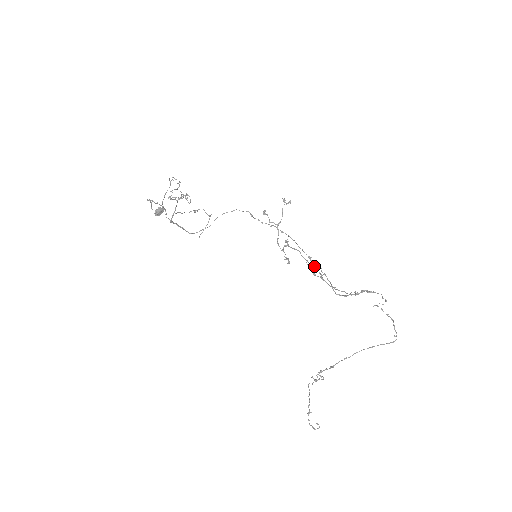
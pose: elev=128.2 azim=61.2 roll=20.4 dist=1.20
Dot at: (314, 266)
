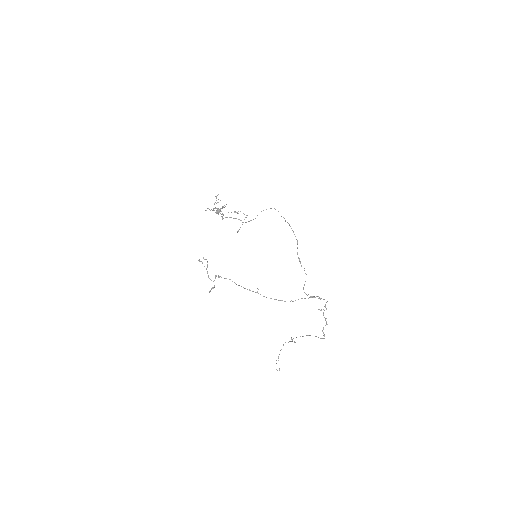
Dot at: (301, 266)
